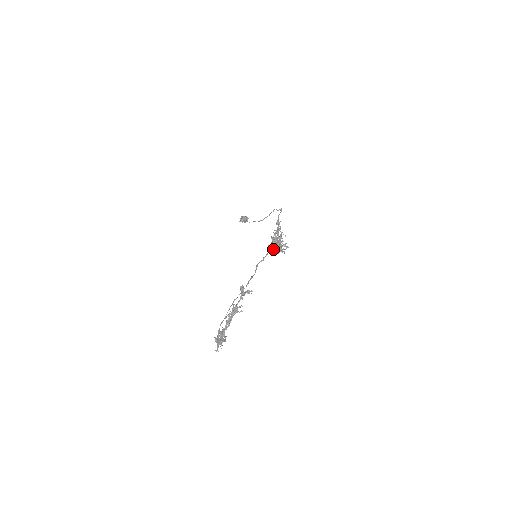
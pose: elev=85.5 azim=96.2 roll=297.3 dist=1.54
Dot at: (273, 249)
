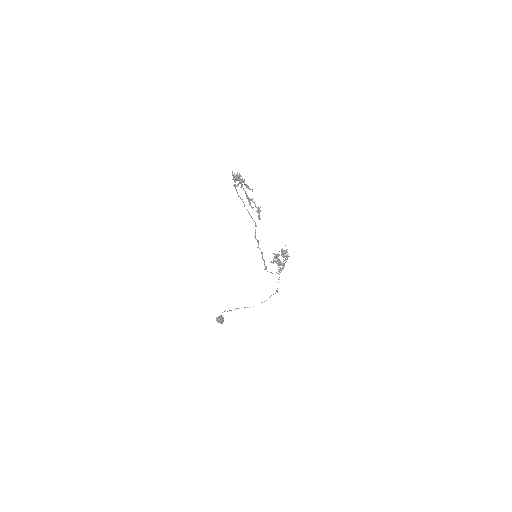
Dot at: (274, 258)
